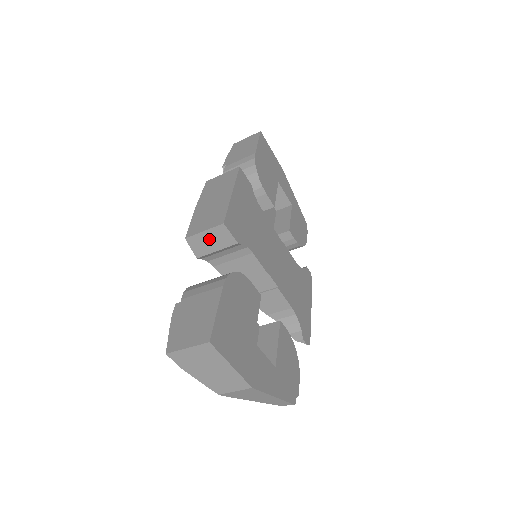
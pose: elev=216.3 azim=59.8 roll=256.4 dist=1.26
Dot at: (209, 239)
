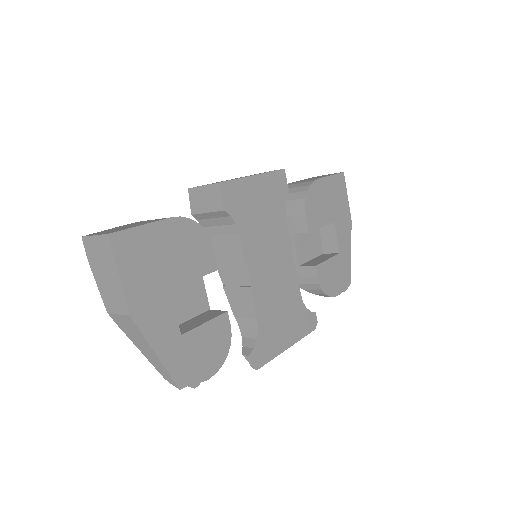
Dot at: (205, 196)
